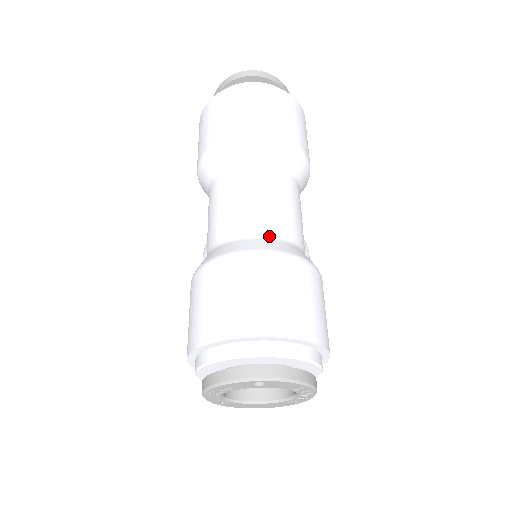
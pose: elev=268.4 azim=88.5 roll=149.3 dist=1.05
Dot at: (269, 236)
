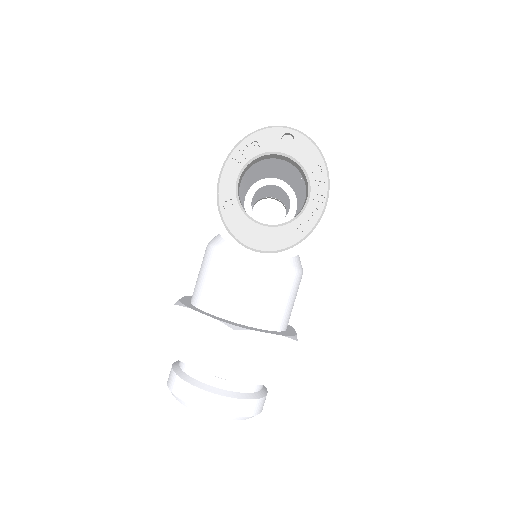
Dot at: occluded
